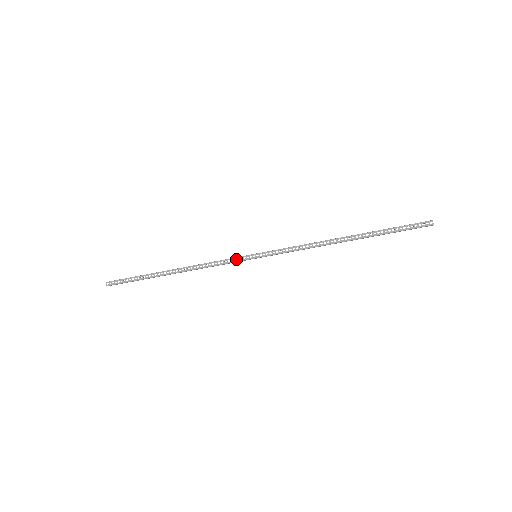
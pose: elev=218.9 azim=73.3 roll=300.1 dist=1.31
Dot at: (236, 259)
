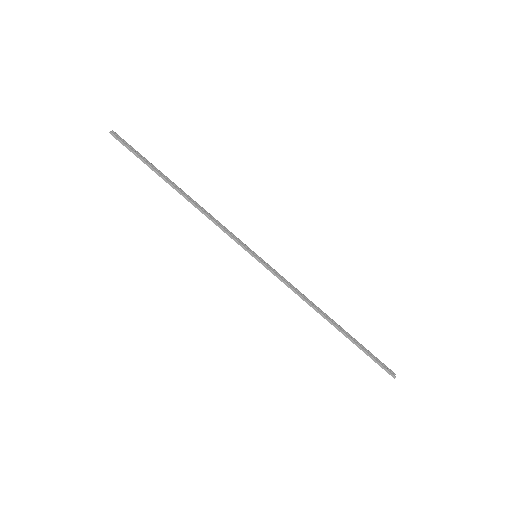
Dot at: (239, 240)
